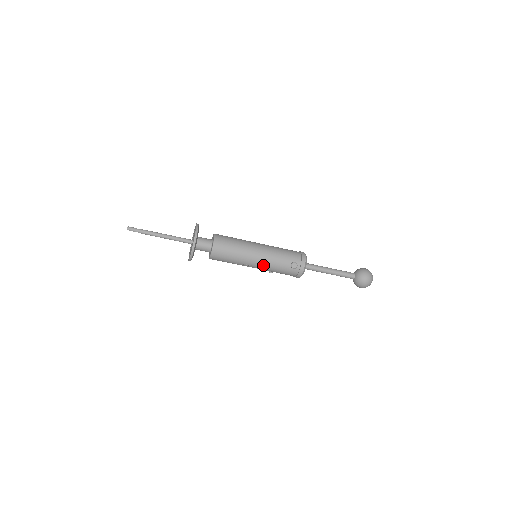
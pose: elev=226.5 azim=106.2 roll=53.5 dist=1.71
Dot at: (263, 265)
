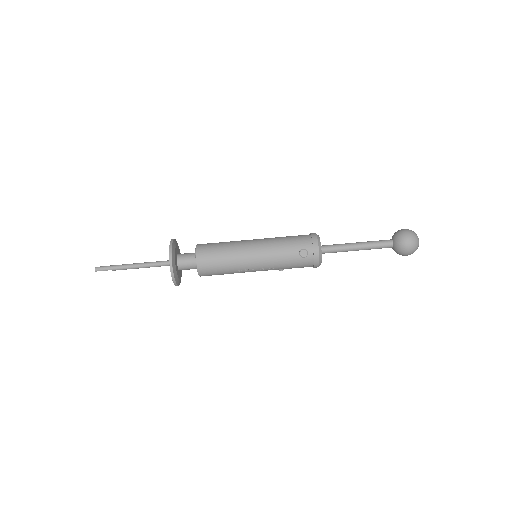
Dot at: (266, 264)
